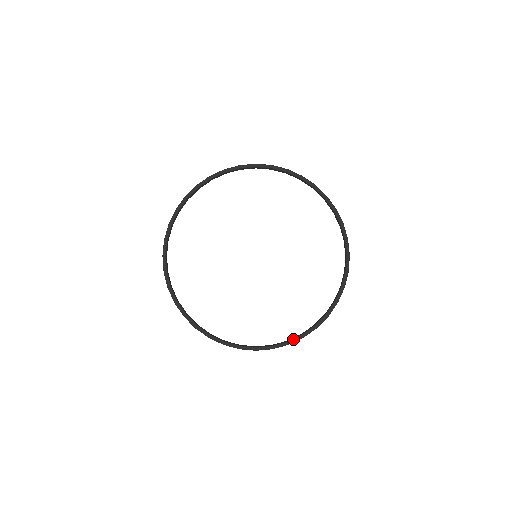
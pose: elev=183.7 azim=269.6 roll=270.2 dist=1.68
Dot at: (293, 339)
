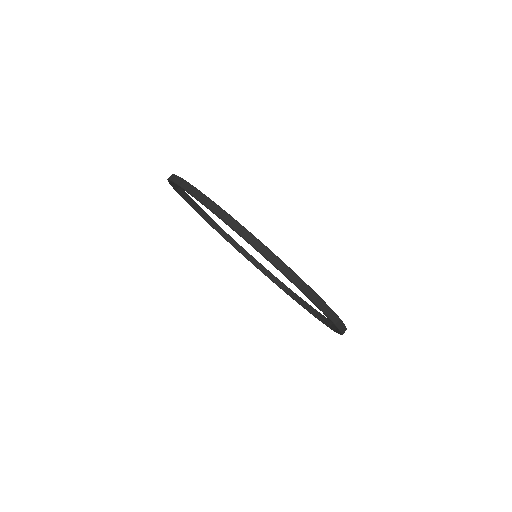
Dot at: (309, 312)
